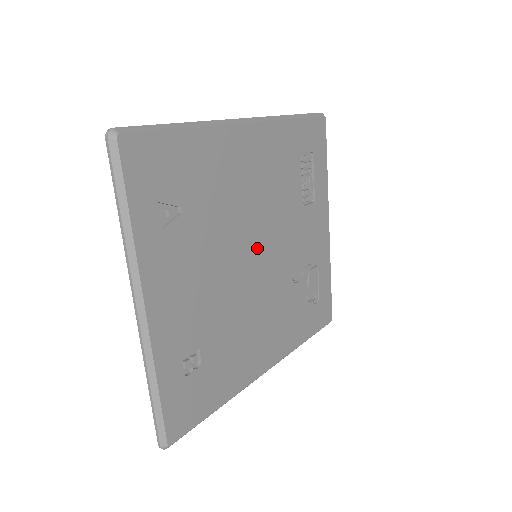
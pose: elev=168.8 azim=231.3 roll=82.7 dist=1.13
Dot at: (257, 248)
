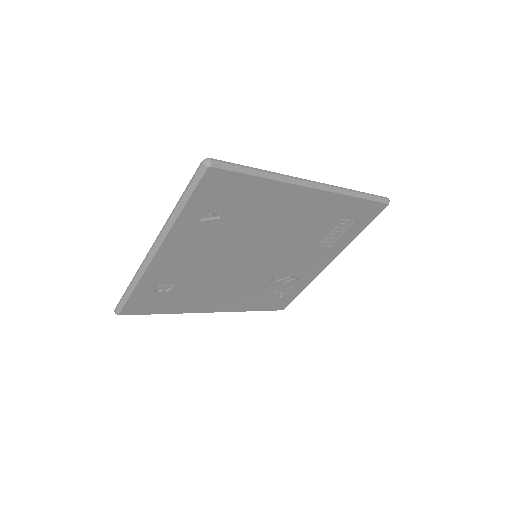
Dot at: (259, 254)
